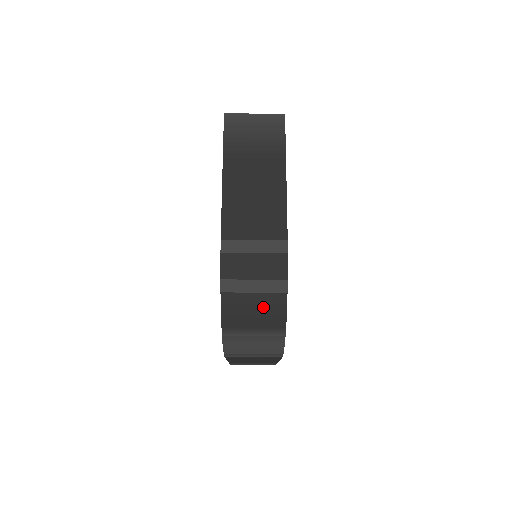
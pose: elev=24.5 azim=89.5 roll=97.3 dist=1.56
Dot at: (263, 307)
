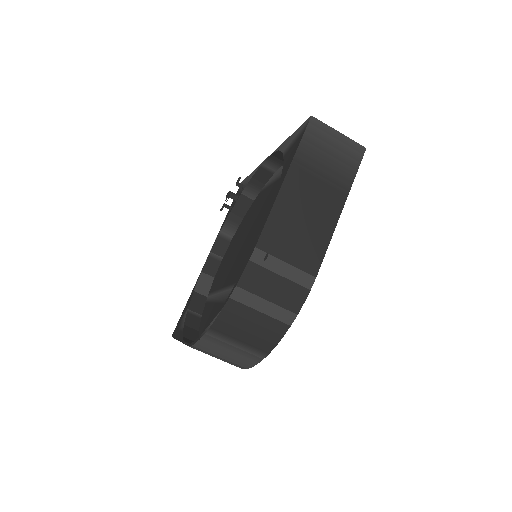
Dot at: (261, 328)
